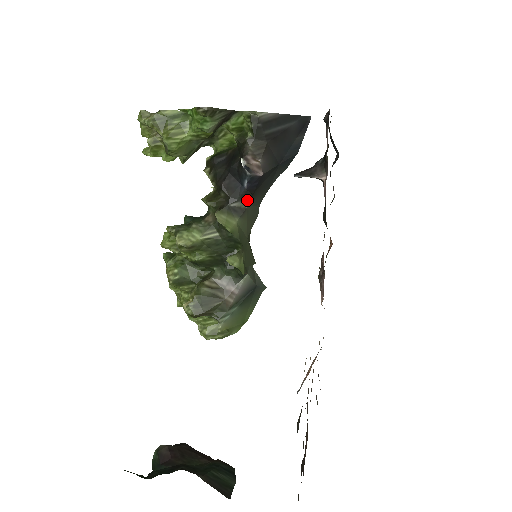
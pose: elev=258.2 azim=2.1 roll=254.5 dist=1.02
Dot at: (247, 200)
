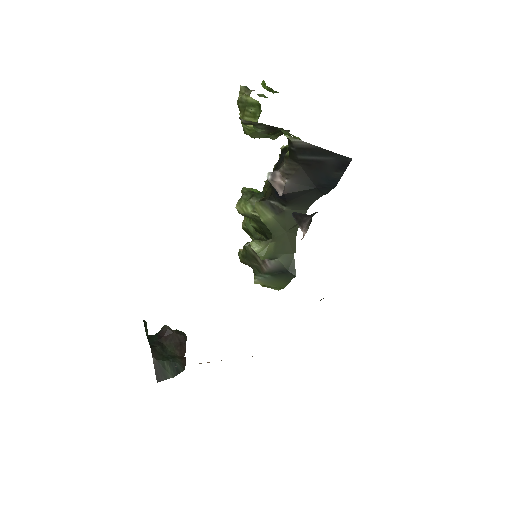
Dot at: (283, 204)
